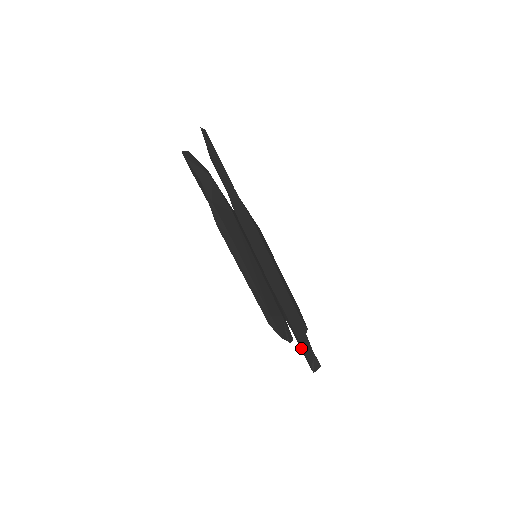
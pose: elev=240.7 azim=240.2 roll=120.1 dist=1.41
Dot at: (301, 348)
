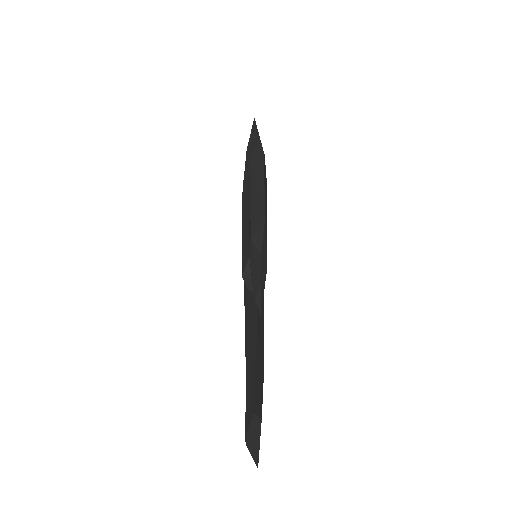
Dot at: (249, 386)
